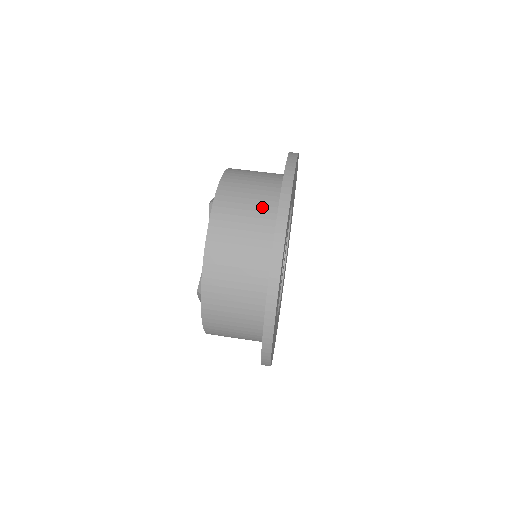
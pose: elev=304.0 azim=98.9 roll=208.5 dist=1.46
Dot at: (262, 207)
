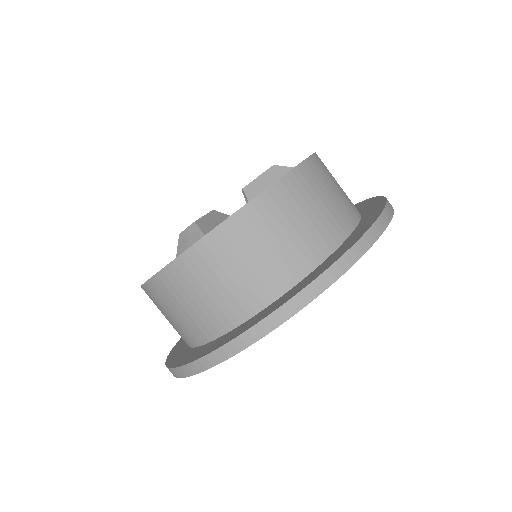
Dot at: (181, 331)
